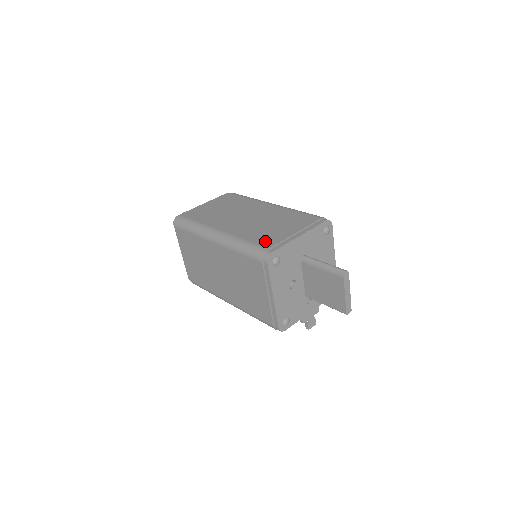
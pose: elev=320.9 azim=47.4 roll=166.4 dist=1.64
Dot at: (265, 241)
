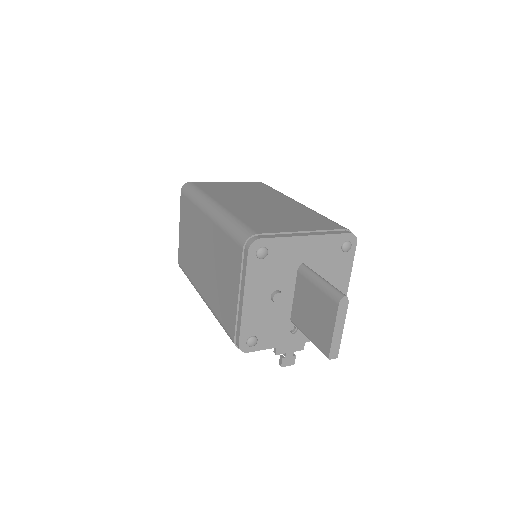
Dot at: (260, 226)
